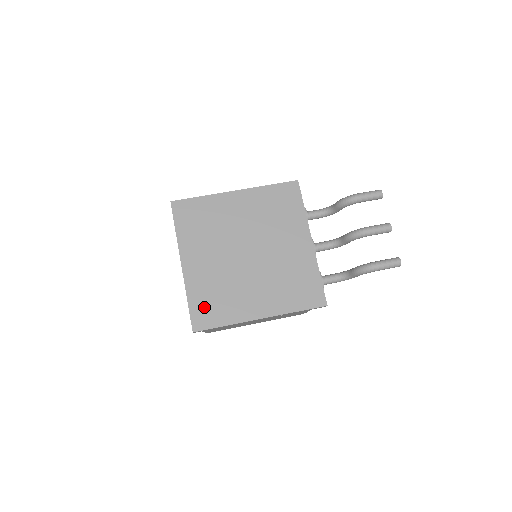
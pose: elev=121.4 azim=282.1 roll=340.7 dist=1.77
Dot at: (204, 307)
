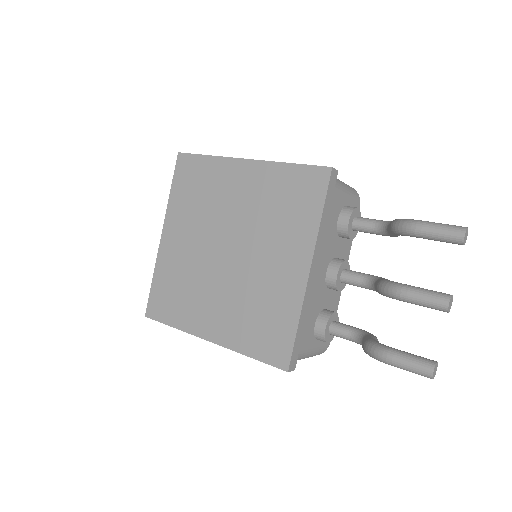
Dot at: (163, 294)
